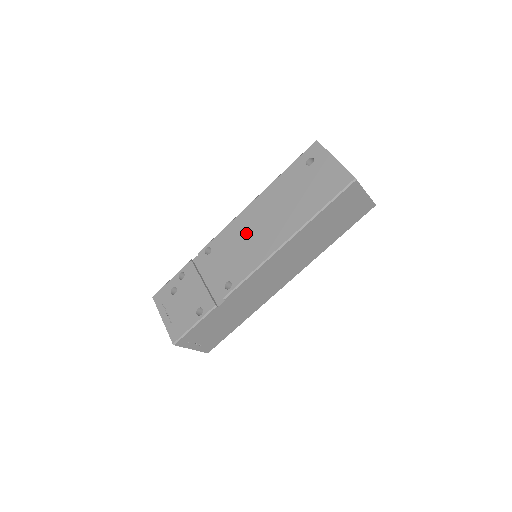
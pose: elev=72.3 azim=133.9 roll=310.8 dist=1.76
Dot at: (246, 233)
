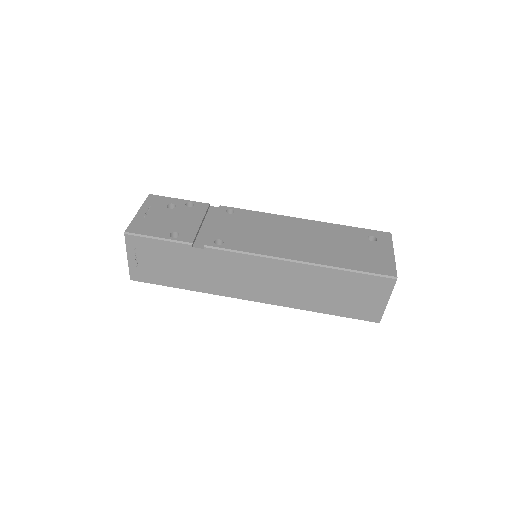
Dot at: (273, 229)
